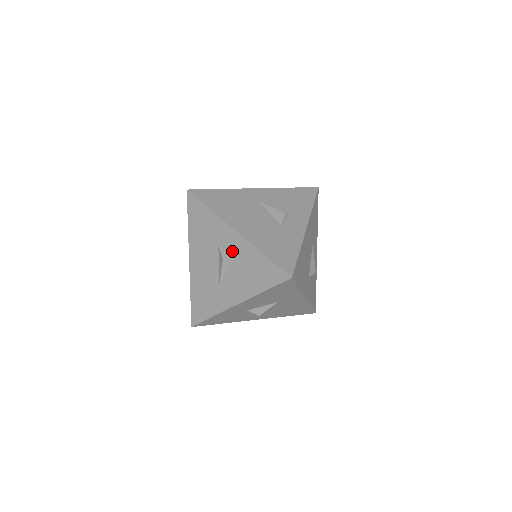
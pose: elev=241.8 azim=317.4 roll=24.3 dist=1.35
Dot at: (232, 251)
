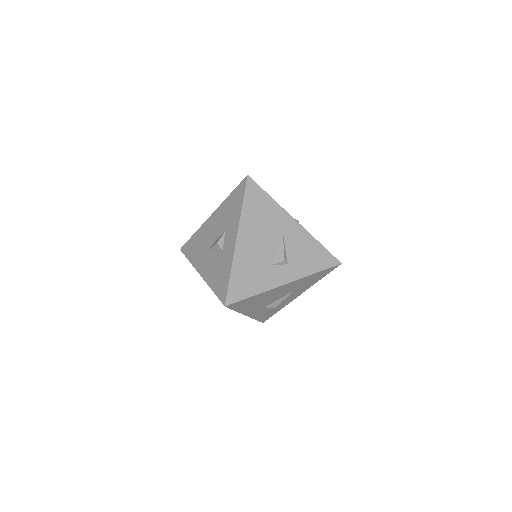
Dot at: (225, 246)
